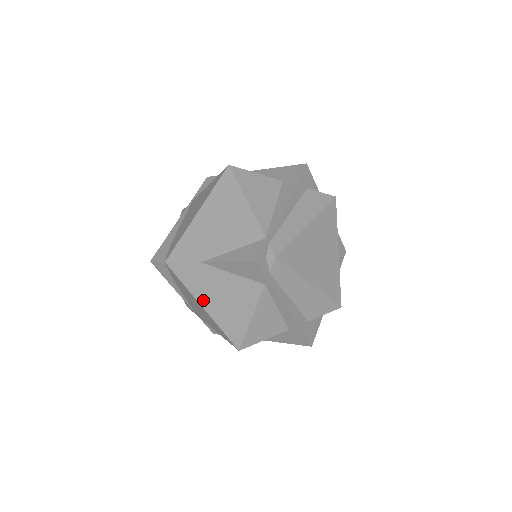
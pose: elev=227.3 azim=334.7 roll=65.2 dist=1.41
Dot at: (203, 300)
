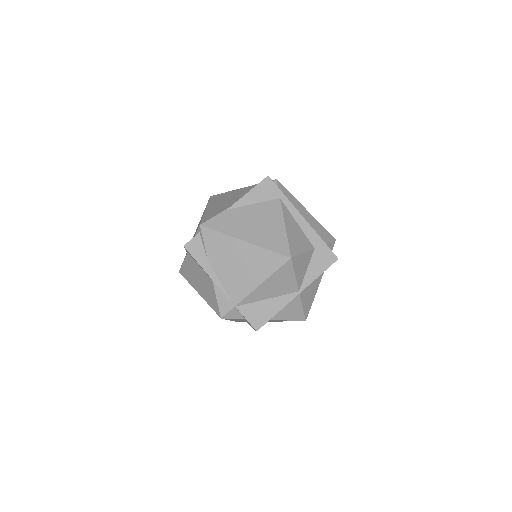
Dot at: (242, 235)
